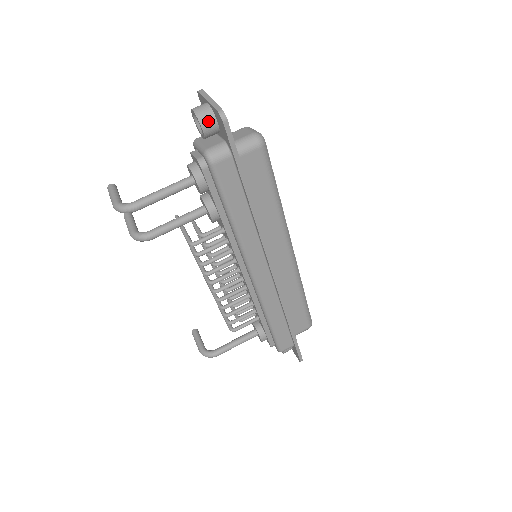
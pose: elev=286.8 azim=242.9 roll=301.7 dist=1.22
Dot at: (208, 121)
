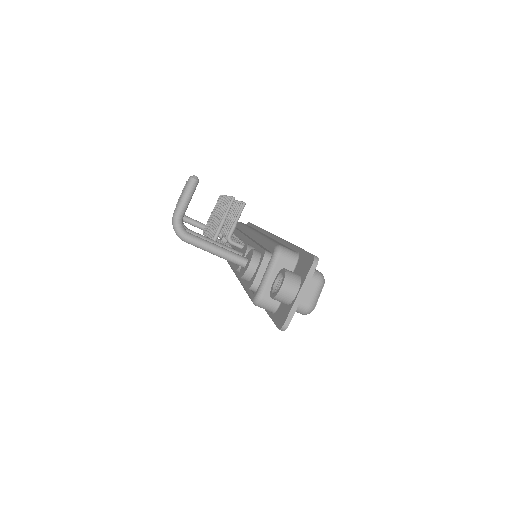
Dot at: (280, 301)
